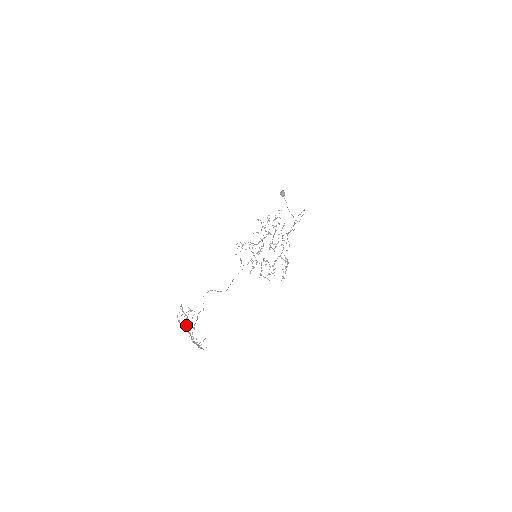
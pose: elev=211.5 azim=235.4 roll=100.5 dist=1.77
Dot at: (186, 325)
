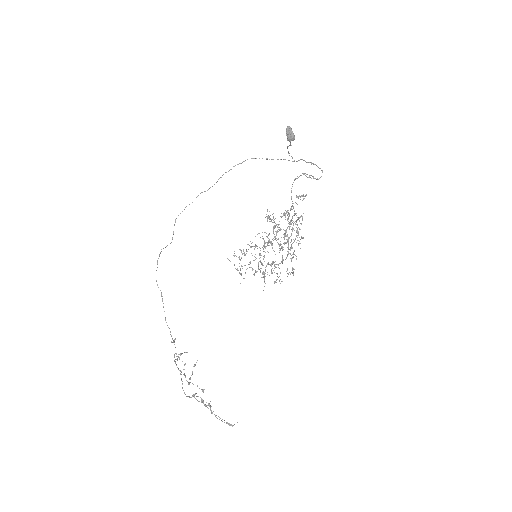
Dot at: occluded
